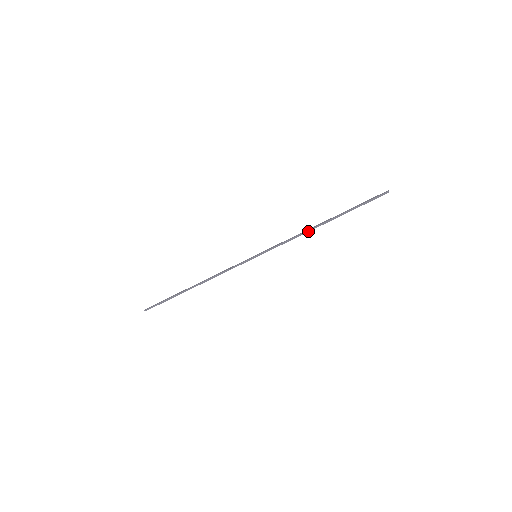
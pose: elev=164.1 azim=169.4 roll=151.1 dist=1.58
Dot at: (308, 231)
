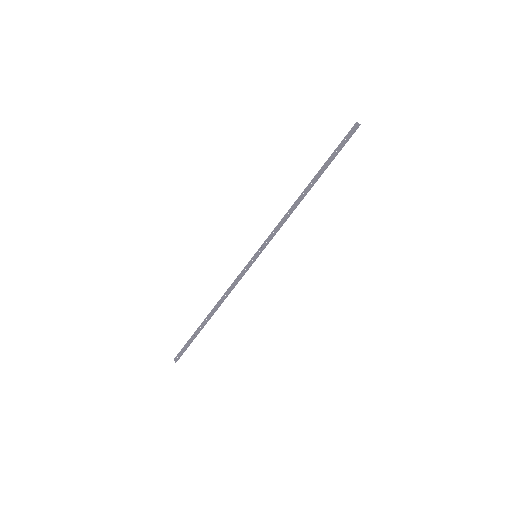
Dot at: occluded
